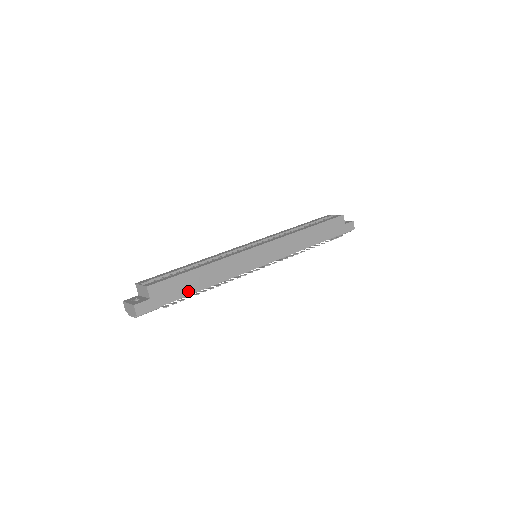
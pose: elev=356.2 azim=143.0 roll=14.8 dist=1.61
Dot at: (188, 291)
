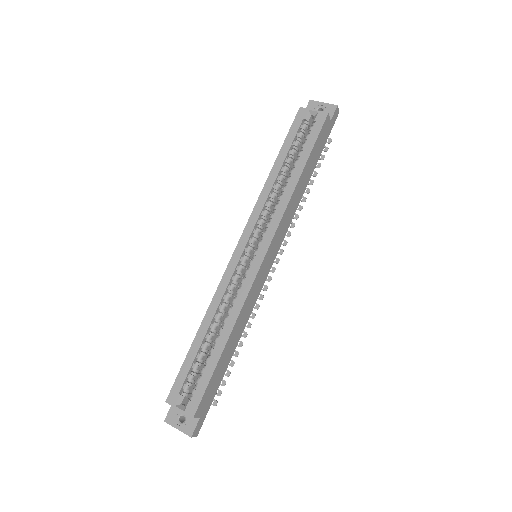
Dot at: (223, 371)
